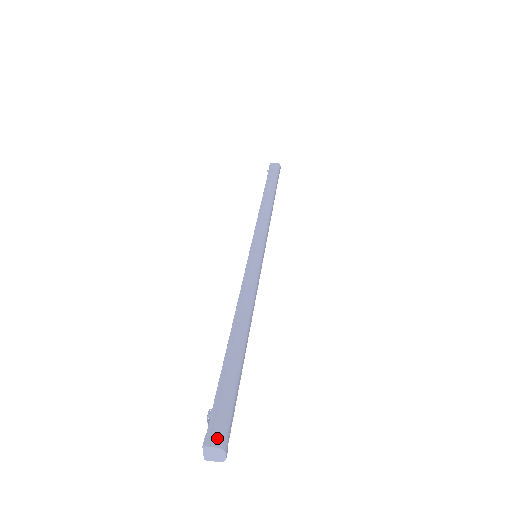
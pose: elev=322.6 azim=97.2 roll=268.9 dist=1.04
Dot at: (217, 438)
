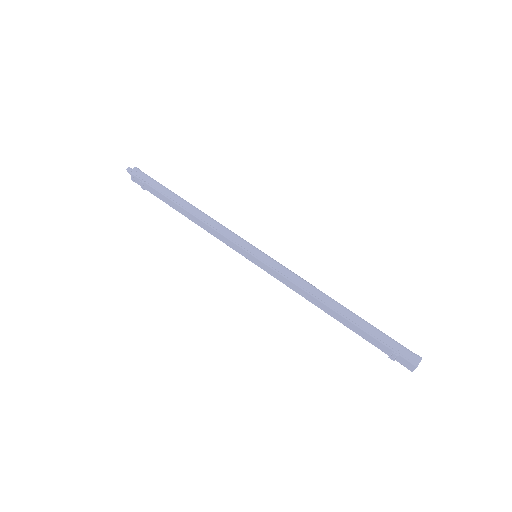
Dot at: (415, 357)
